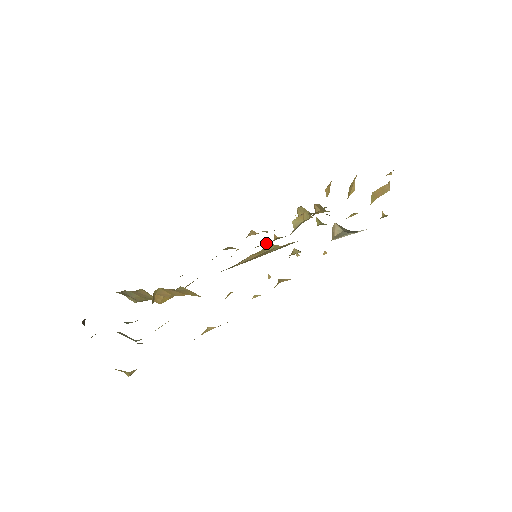
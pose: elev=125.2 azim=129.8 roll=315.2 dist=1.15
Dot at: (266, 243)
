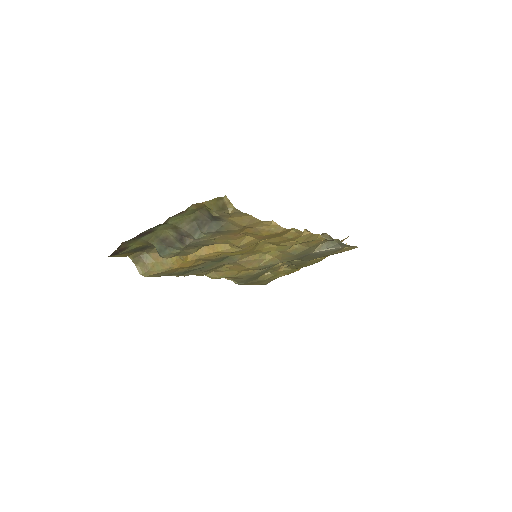
Dot at: (247, 271)
